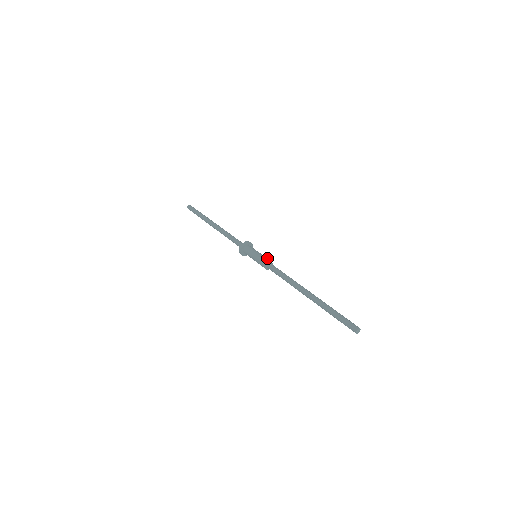
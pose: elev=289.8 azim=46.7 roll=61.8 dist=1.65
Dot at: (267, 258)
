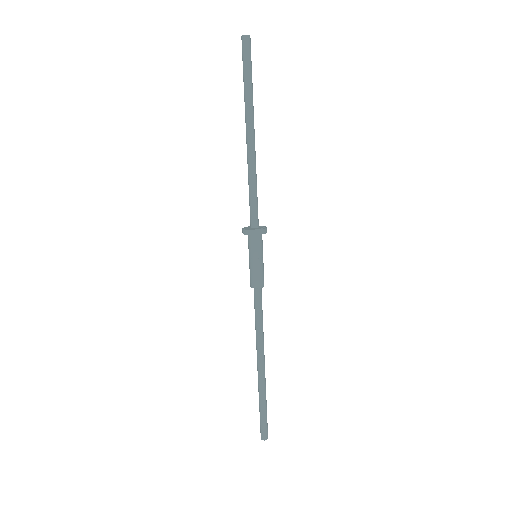
Dot at: (263, 277)
